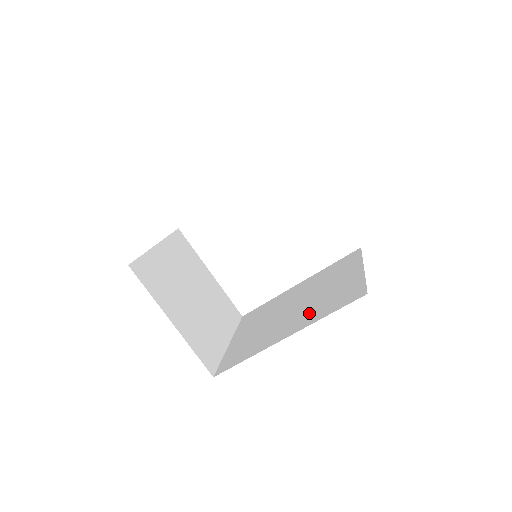
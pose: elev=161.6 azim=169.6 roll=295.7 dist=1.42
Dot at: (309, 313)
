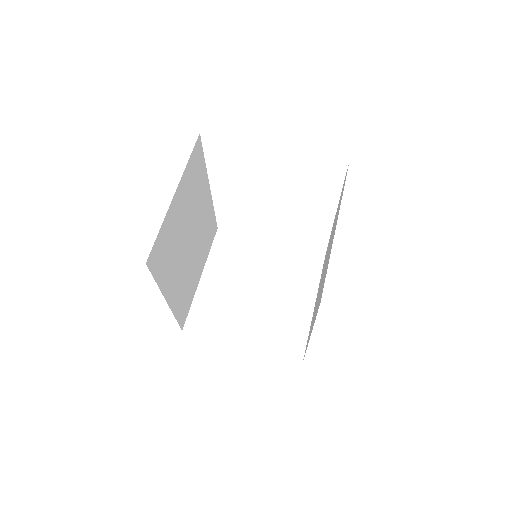
Dot at: (318, 300)
